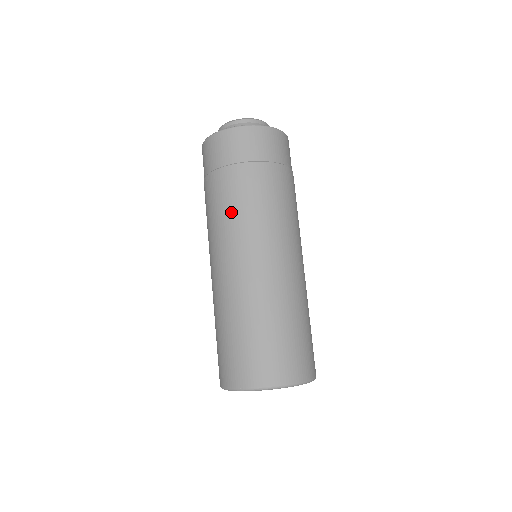
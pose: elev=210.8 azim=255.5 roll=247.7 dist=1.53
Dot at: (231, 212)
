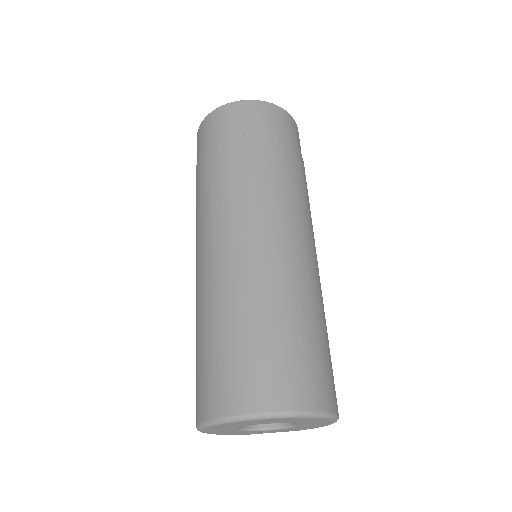
Dot at: (232, 185)
